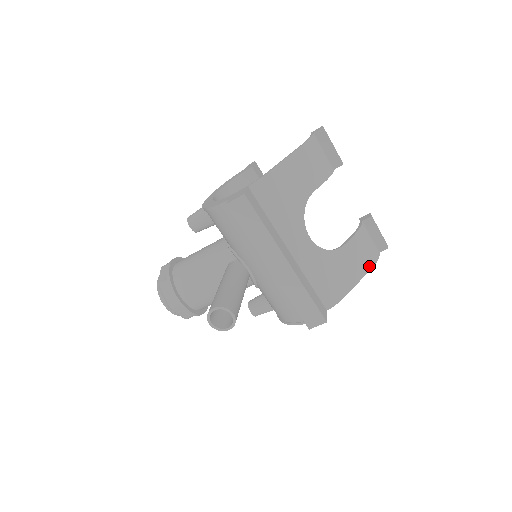
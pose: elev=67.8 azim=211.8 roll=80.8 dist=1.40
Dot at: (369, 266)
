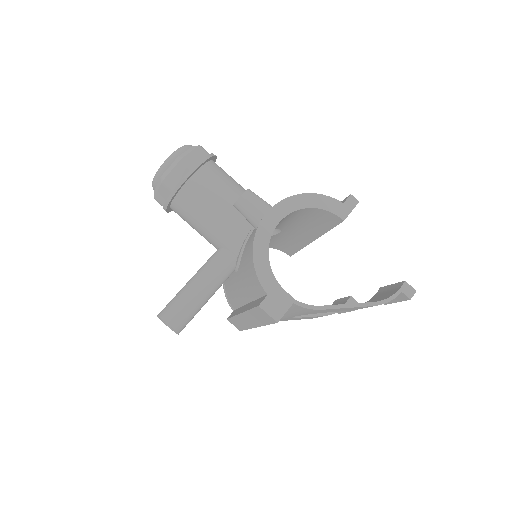
Dot at: (311, 318)
